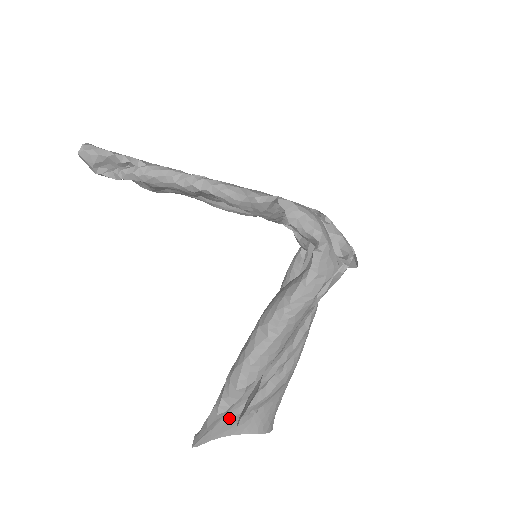
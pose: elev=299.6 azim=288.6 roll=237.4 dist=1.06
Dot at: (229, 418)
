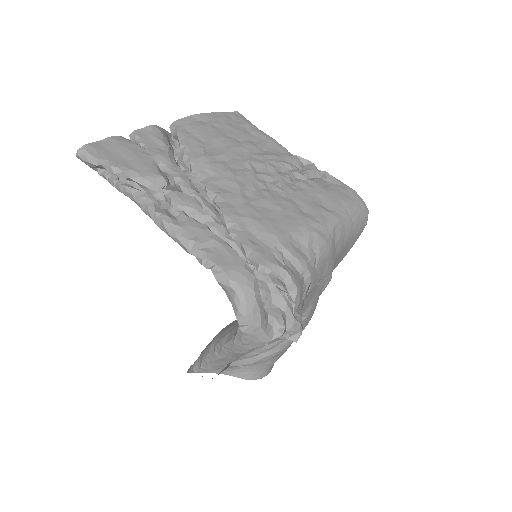
Dot at: occluded
